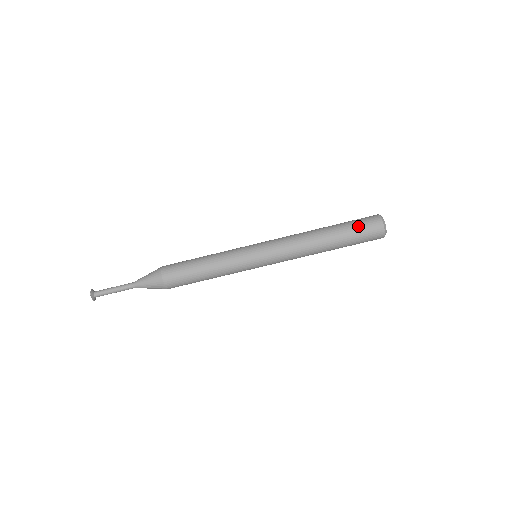
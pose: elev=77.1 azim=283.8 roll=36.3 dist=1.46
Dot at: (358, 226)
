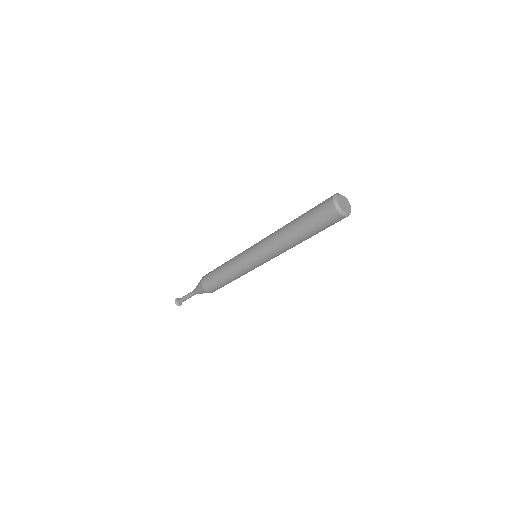
Dot at: (318, 222)
